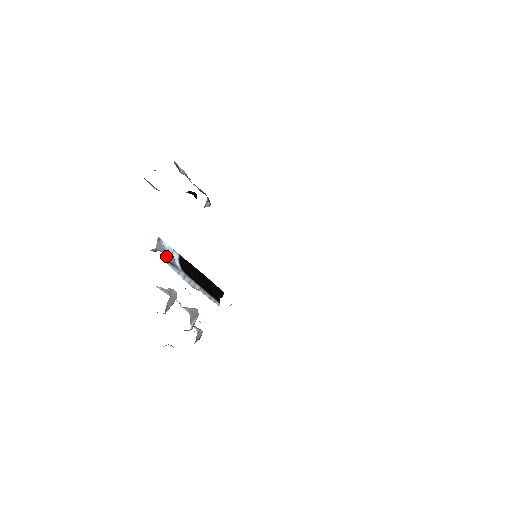
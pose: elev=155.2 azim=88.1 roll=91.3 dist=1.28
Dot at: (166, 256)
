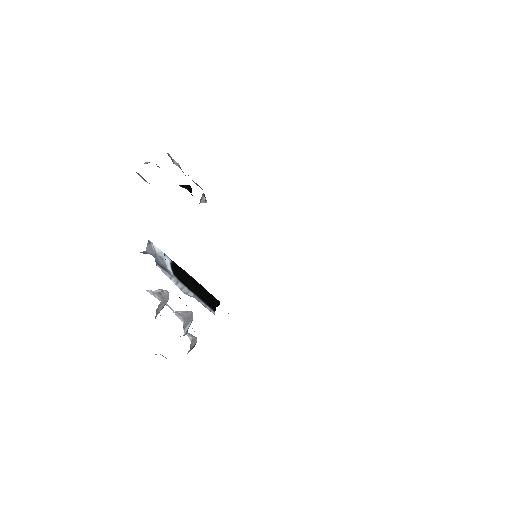
Dot at: (157, 260)
